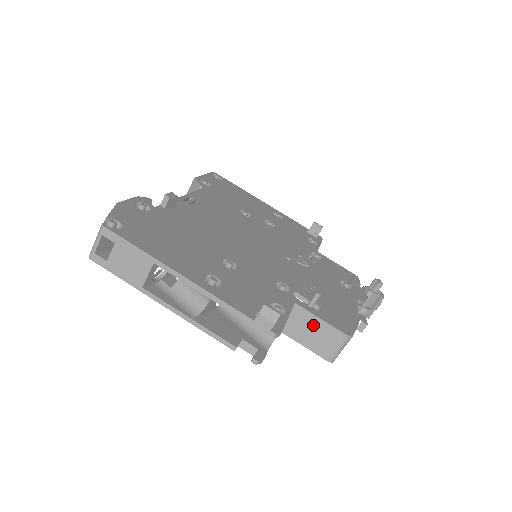
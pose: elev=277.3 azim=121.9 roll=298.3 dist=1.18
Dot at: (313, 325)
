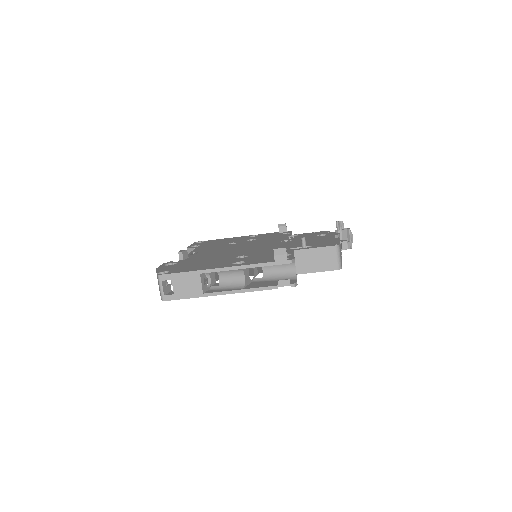
Dot at: (313, 255)
